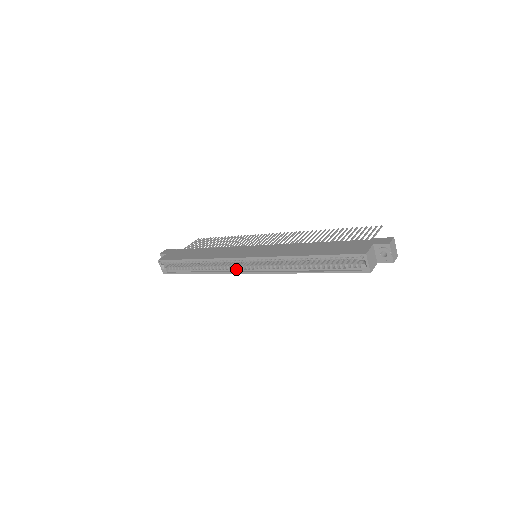
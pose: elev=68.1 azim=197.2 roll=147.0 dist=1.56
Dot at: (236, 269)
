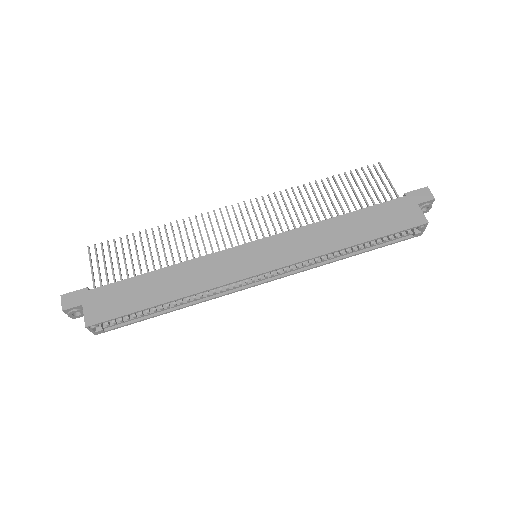
Dot at: (241, 285)
